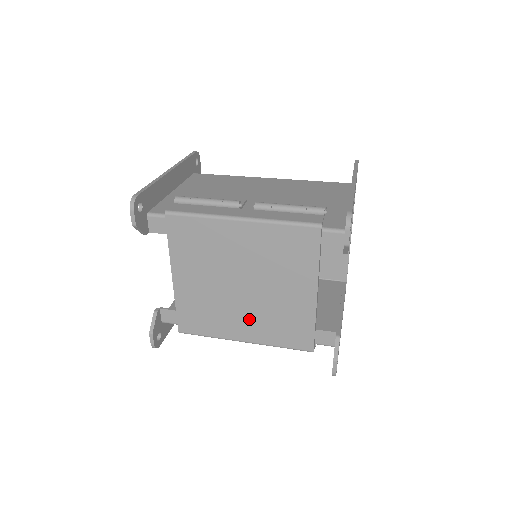
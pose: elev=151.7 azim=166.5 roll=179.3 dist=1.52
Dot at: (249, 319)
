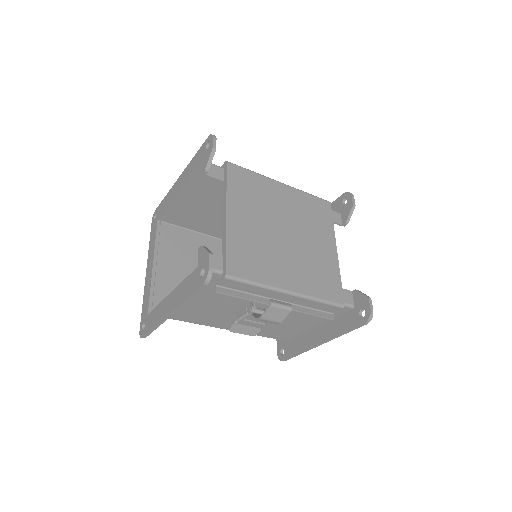
Dot at: (293, 266)
